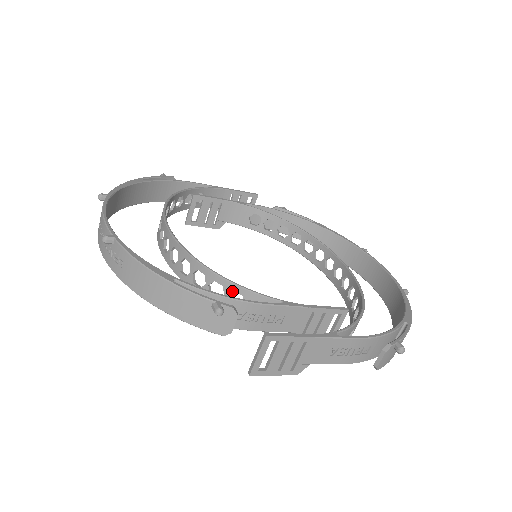
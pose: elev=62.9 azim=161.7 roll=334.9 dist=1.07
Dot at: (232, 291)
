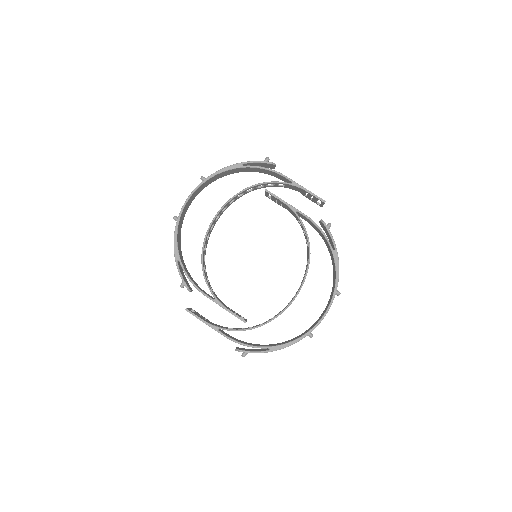
Dot at: (204, 277)
